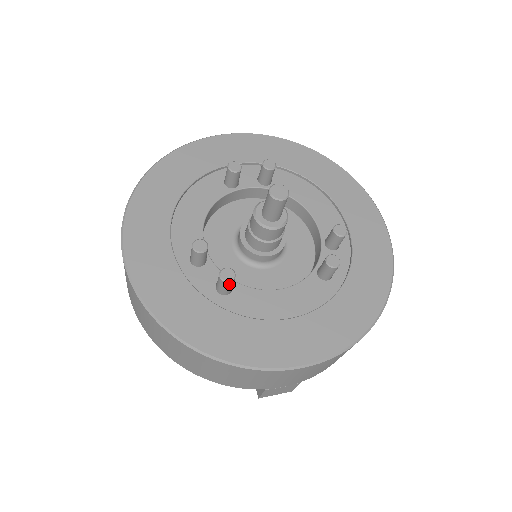
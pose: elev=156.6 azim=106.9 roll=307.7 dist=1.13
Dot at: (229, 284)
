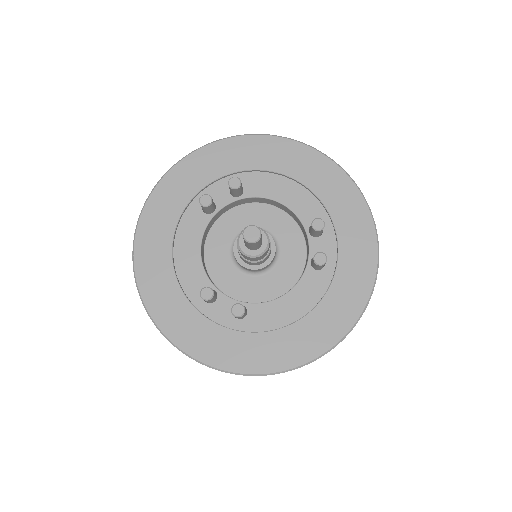
Dot at: (242, 316)
